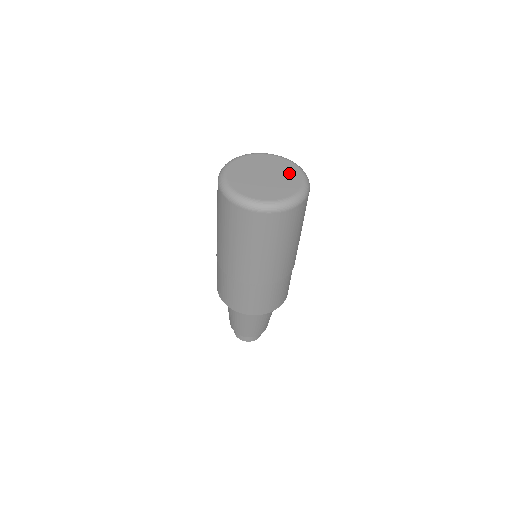
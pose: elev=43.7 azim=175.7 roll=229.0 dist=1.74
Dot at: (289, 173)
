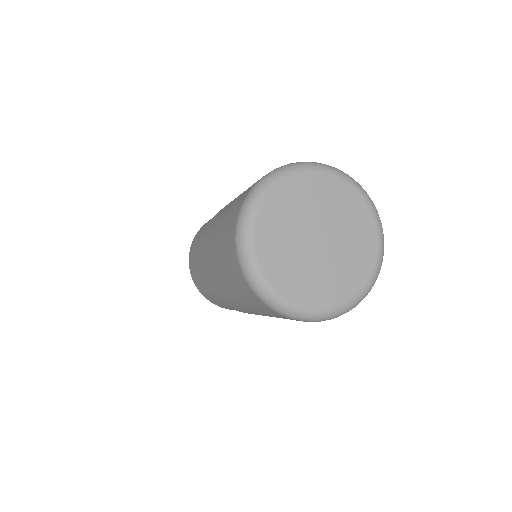
Dot at: (359, 236)
